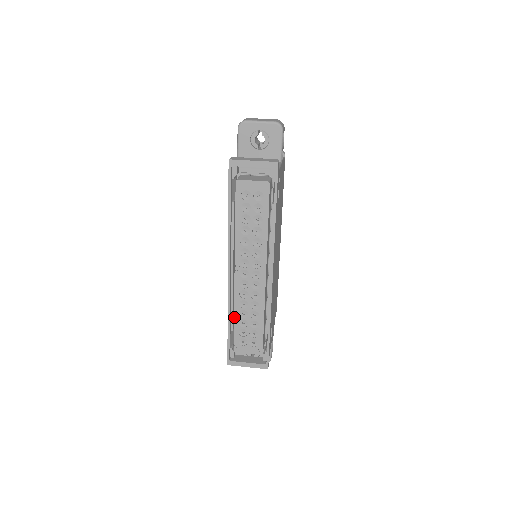
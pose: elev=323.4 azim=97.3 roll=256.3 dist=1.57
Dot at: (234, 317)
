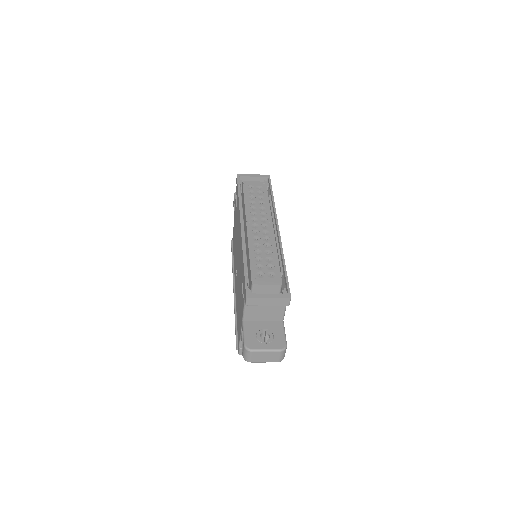
Dot at: (249, 255)
